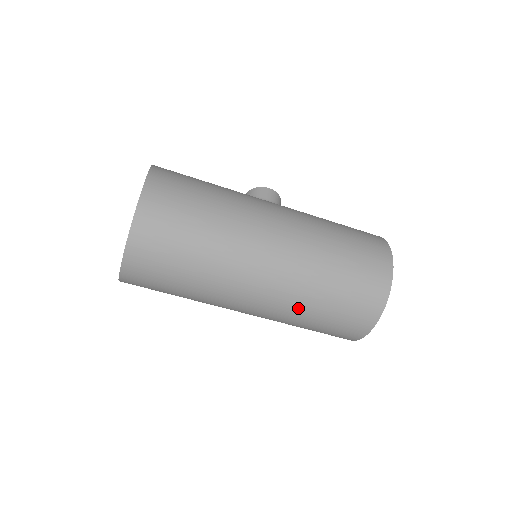
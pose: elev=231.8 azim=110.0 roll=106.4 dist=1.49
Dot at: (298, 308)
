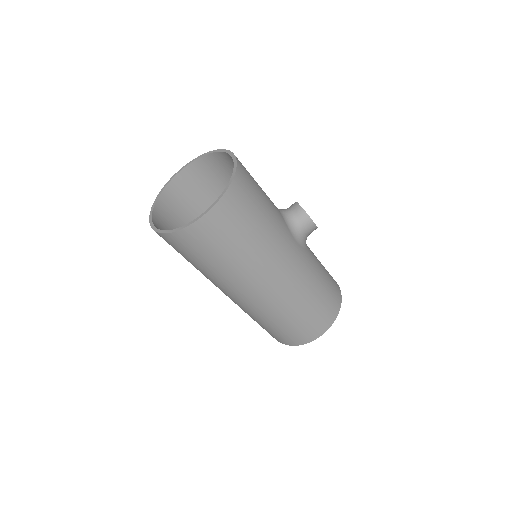
Dot at: (243, 310)
